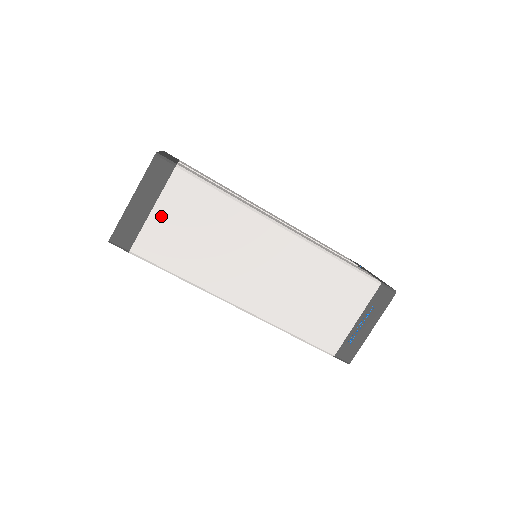
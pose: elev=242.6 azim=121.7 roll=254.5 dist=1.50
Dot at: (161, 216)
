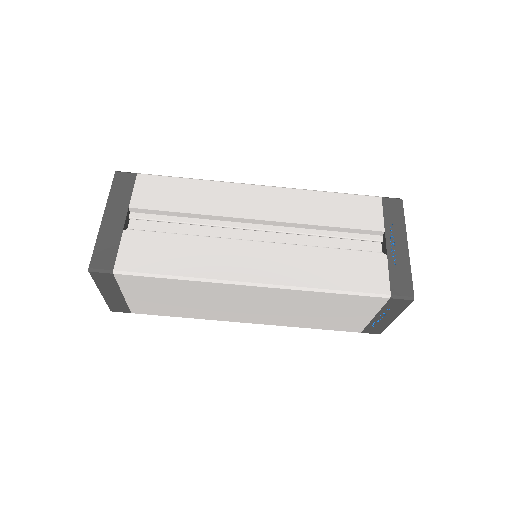
Dot at: (134, 297)
